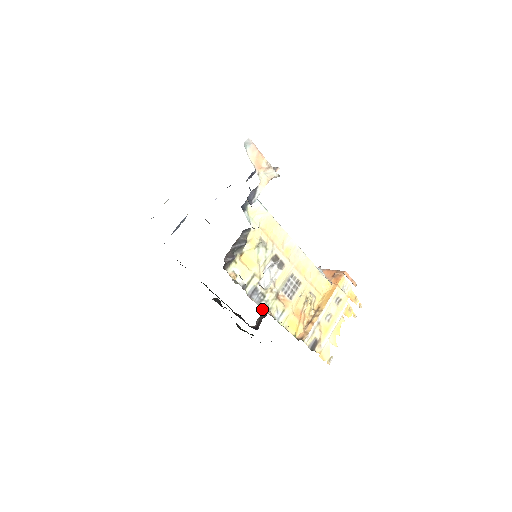
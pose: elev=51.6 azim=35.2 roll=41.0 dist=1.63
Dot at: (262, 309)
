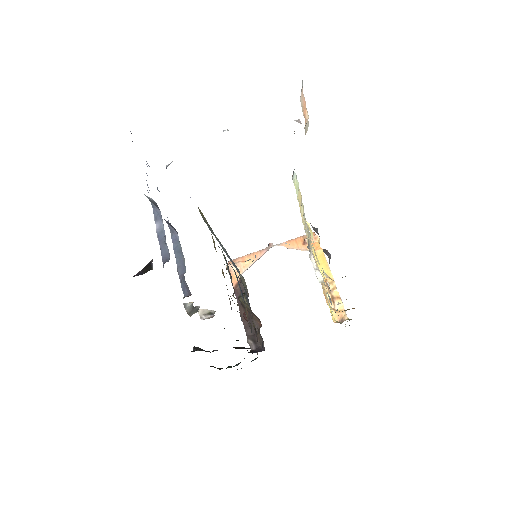
Dot at: occluded
